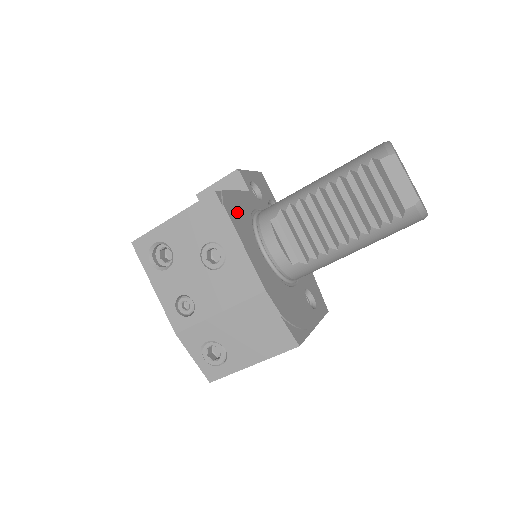
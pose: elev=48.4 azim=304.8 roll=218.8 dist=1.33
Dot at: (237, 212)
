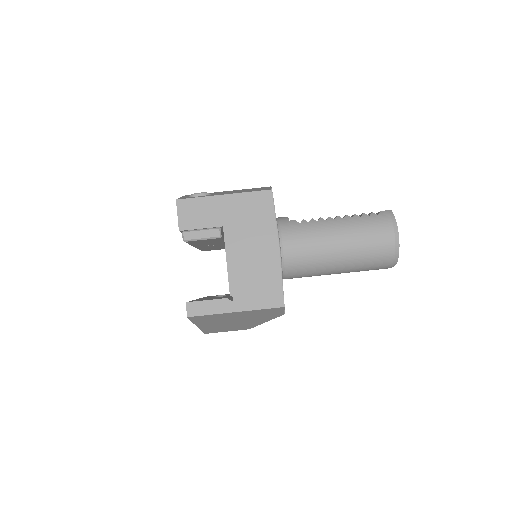
Dot at: occluded
